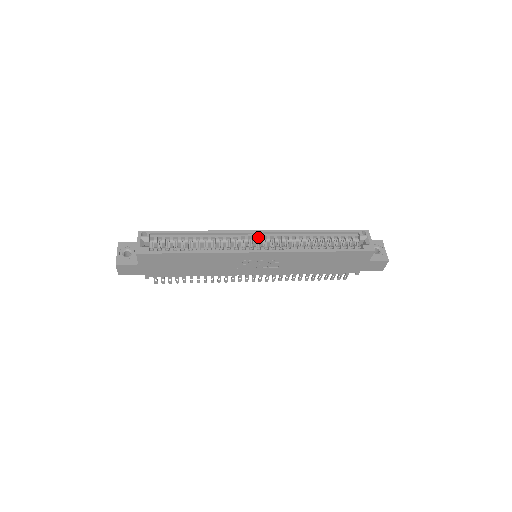
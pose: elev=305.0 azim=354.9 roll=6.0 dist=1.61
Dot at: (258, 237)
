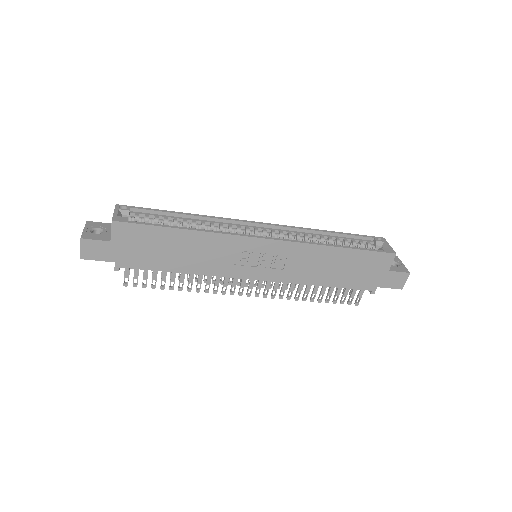
Dot at: (260, 230)
